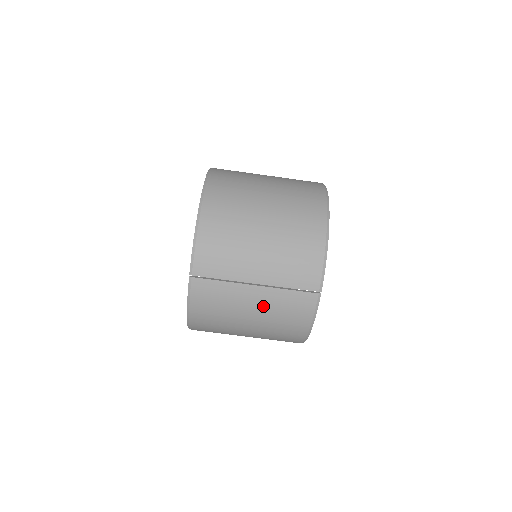
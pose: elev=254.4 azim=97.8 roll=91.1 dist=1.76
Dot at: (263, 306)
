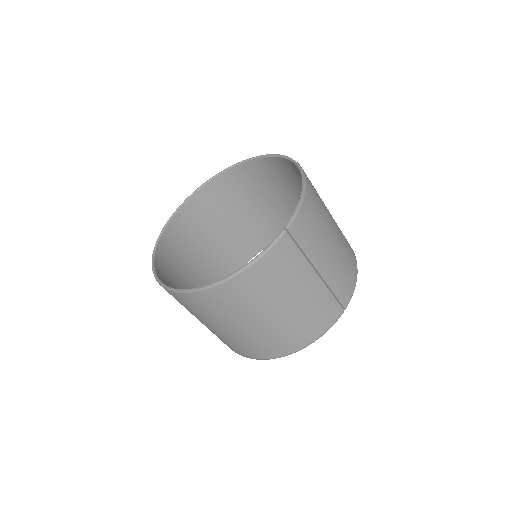
Dot at: (308, 298)
